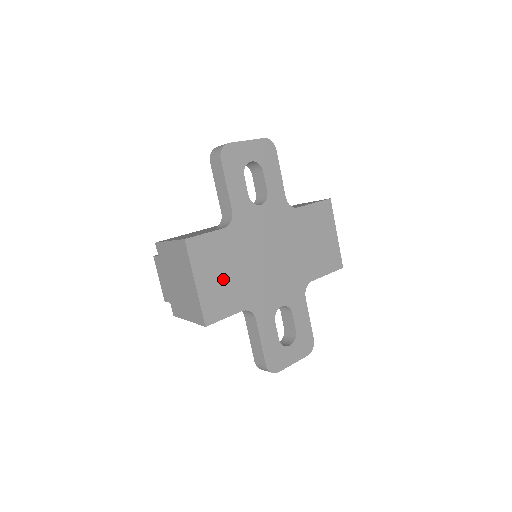
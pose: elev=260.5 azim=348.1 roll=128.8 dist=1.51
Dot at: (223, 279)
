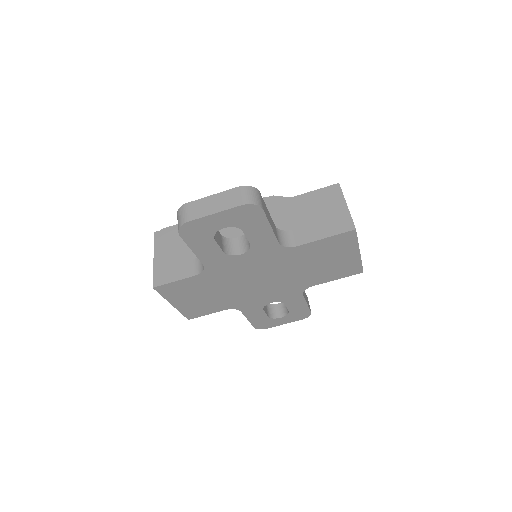
Dot at: (201, 299)
